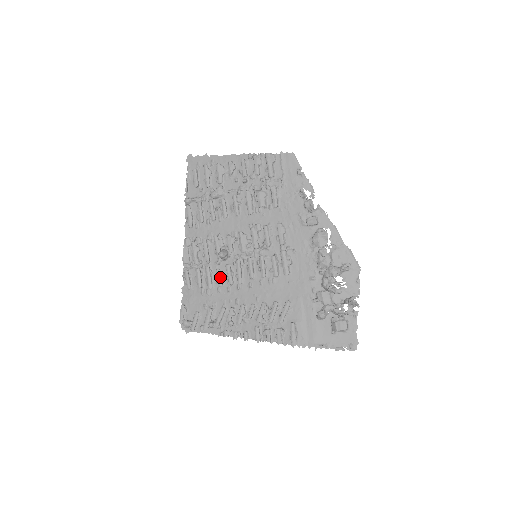
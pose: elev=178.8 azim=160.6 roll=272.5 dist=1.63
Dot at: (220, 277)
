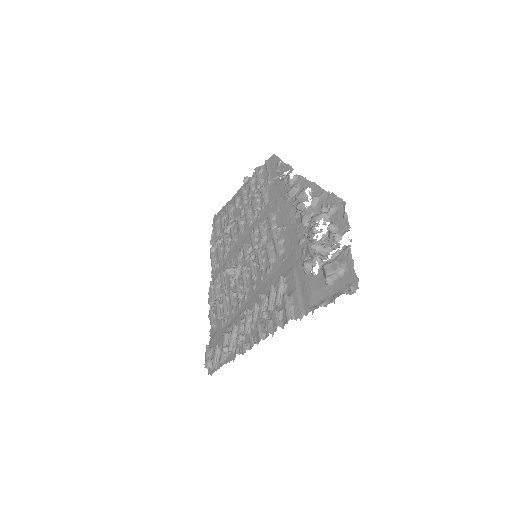
Dot at: (232, 296)
